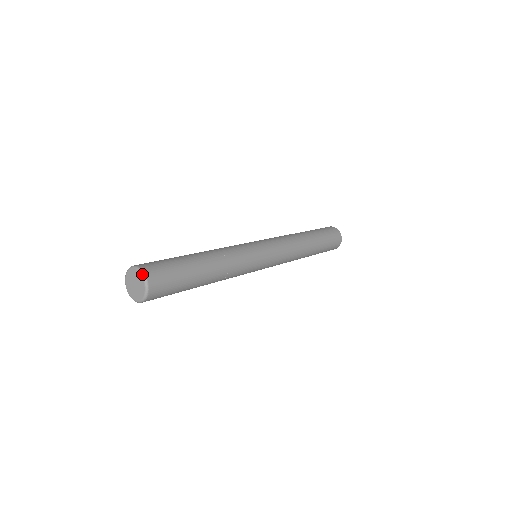
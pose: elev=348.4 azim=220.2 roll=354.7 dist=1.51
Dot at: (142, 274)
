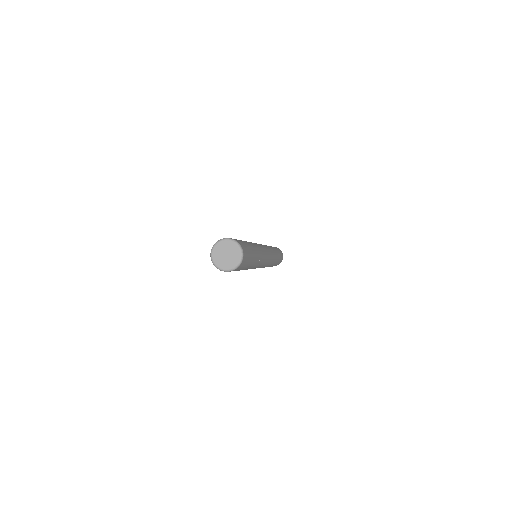
Dot at: (228, 239)
